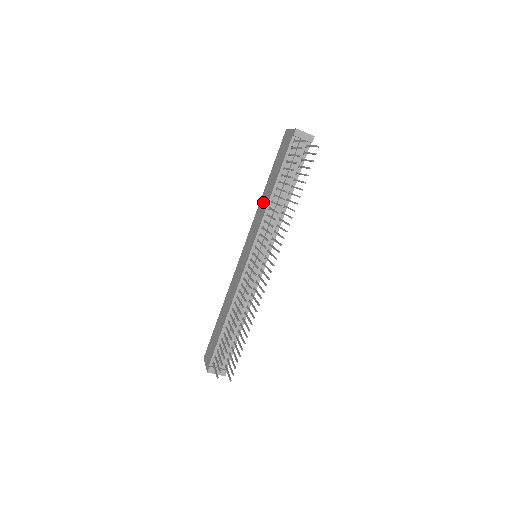
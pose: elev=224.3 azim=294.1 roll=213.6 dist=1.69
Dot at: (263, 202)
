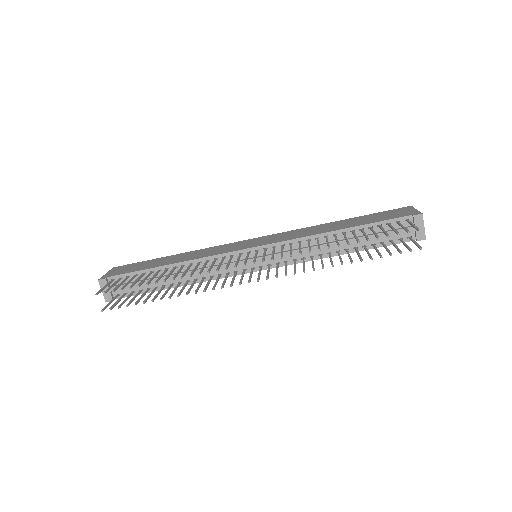
Dot at: (319, 228)
